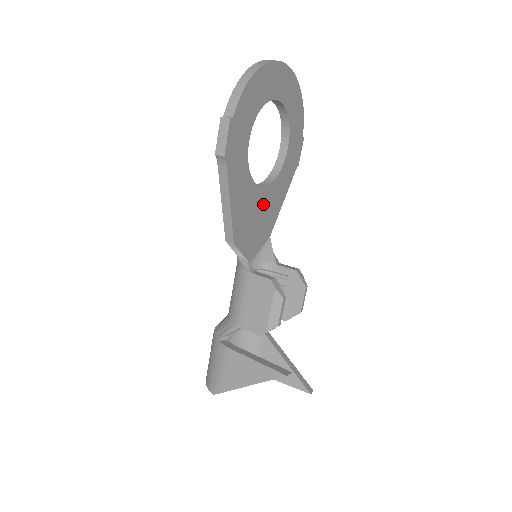
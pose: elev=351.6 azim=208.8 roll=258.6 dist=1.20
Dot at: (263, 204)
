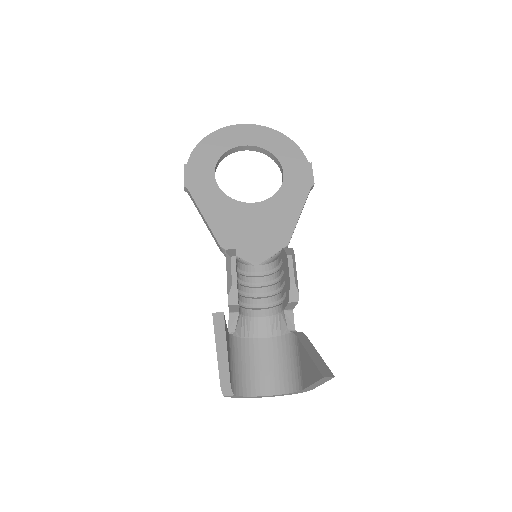
Dot at: (260, 216)
